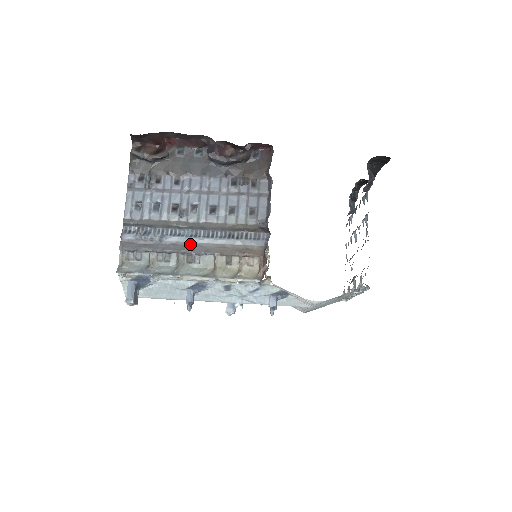
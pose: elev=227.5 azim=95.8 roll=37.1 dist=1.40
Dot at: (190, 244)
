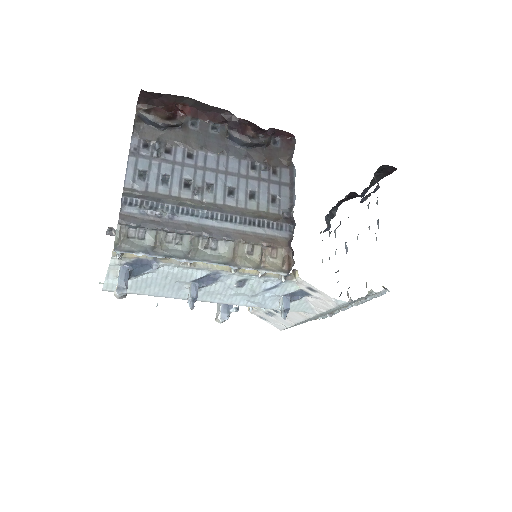
Dot at: (206, 226)
